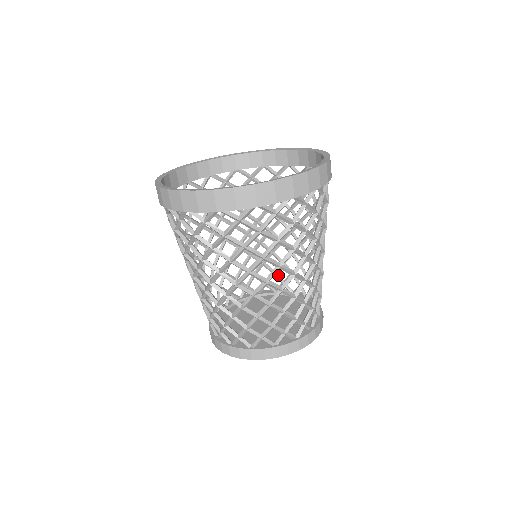
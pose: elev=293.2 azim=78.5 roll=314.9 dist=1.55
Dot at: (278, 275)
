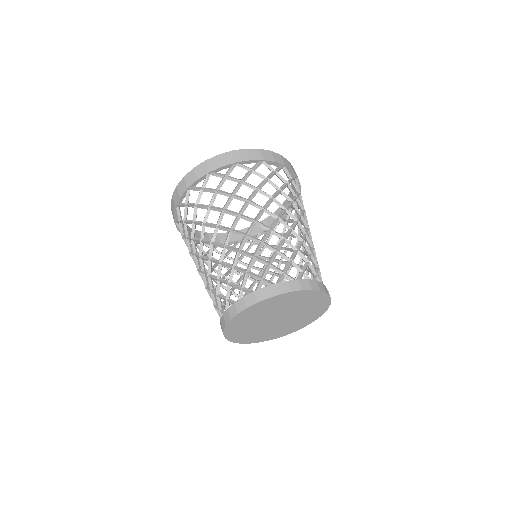
Dot at: occluded
